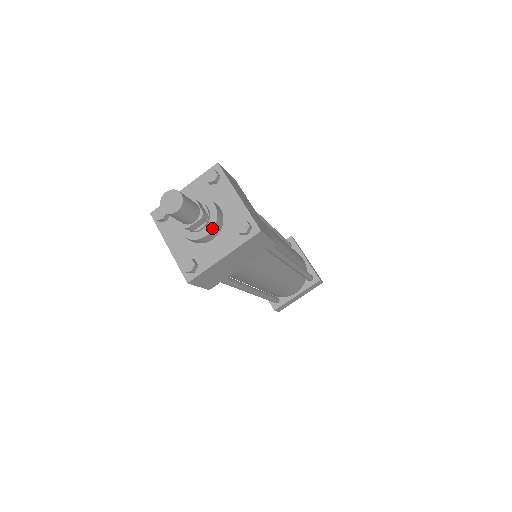
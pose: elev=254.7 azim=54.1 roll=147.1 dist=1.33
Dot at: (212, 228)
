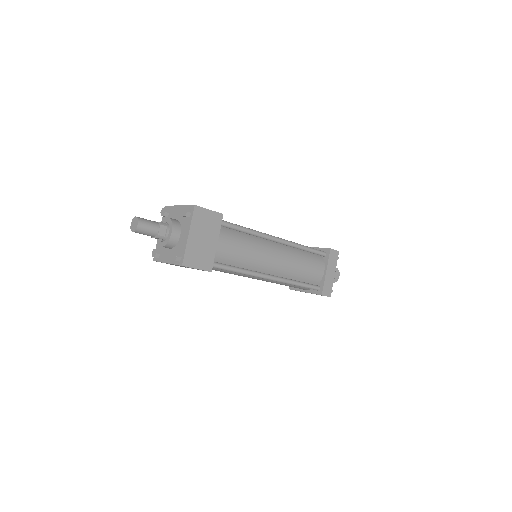
Dot at: (172, 227)
